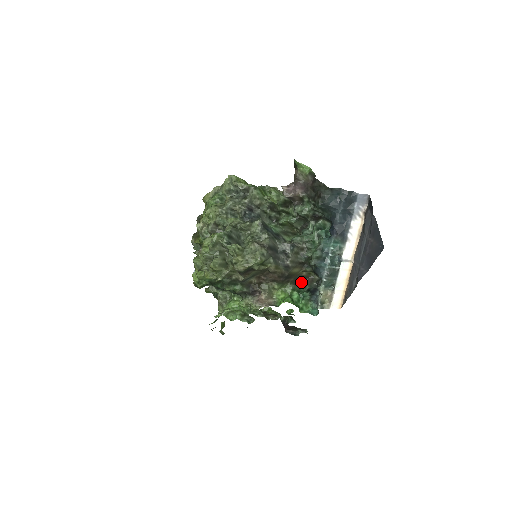
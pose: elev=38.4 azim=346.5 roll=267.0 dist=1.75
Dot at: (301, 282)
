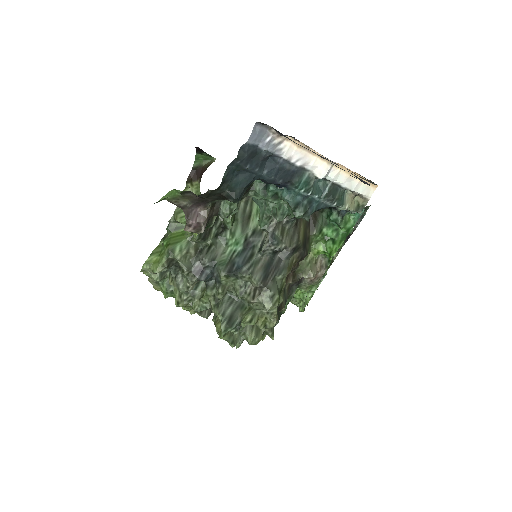
Dot at: (314, 212)
